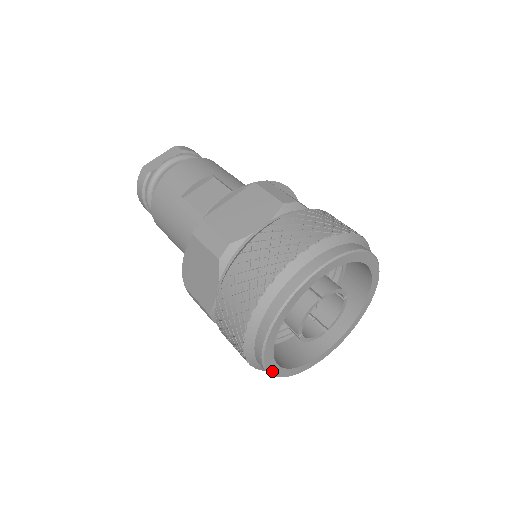
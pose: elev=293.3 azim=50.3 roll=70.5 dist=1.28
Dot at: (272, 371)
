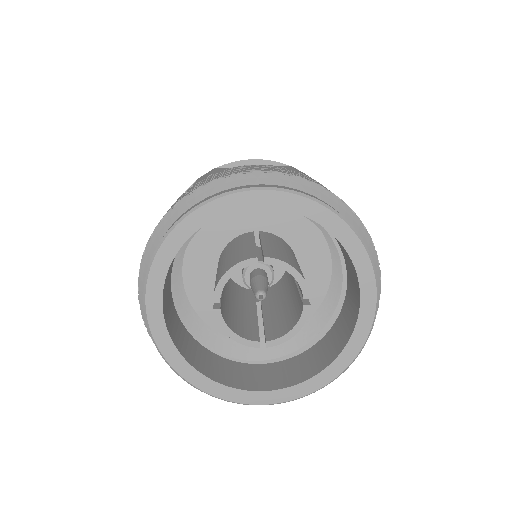
Dot at: (155, 330)
